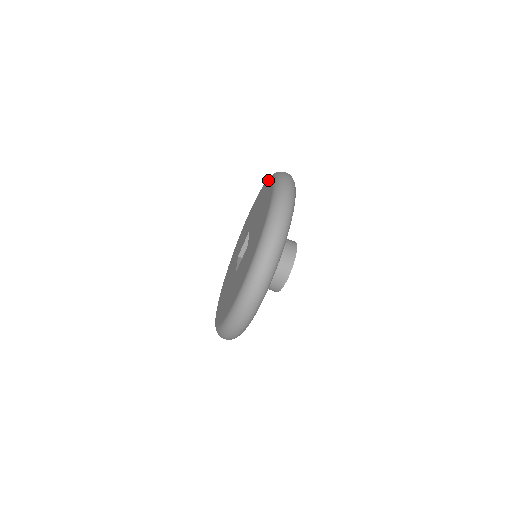
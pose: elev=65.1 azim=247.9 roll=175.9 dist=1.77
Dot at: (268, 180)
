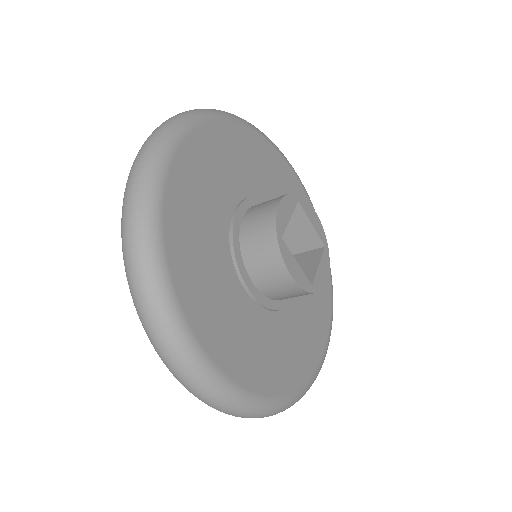
Dot at: occluded
